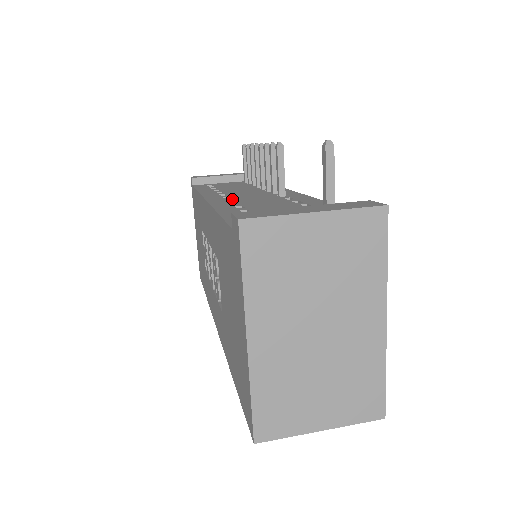
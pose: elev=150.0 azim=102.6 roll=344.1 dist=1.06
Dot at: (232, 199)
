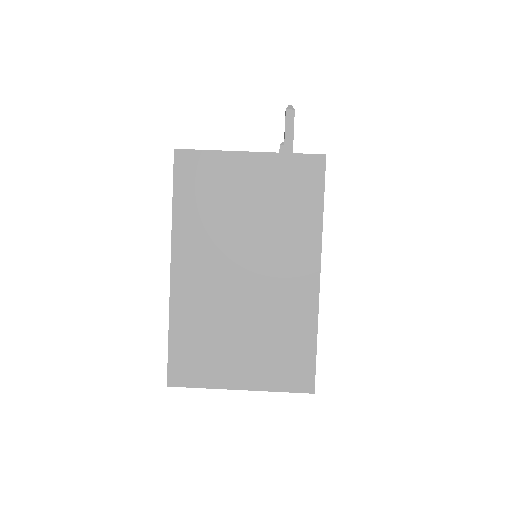
Dot at: occluded
